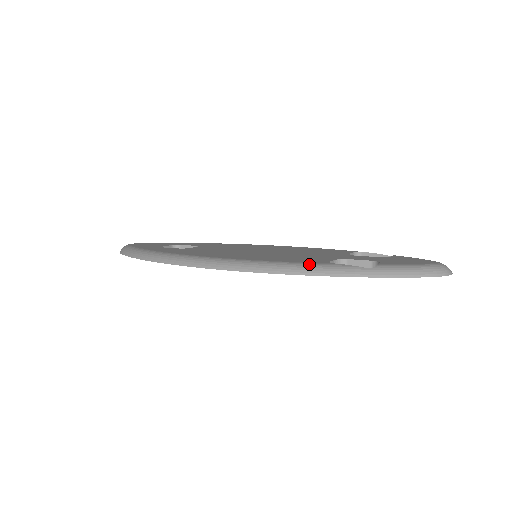
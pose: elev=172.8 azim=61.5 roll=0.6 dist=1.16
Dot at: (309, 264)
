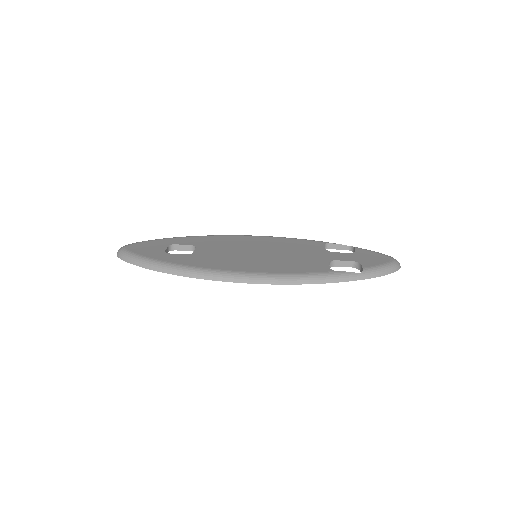
Dot at: (321, 274)
